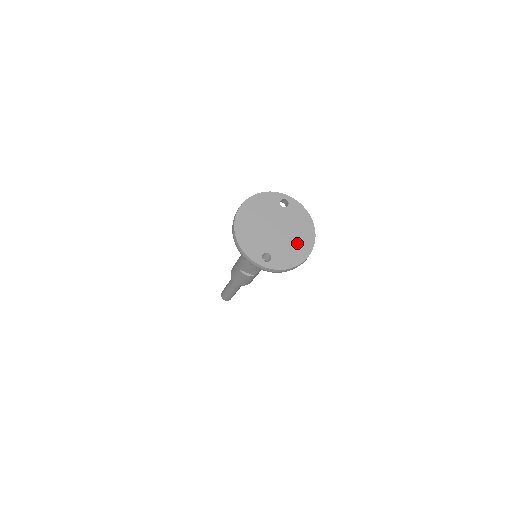
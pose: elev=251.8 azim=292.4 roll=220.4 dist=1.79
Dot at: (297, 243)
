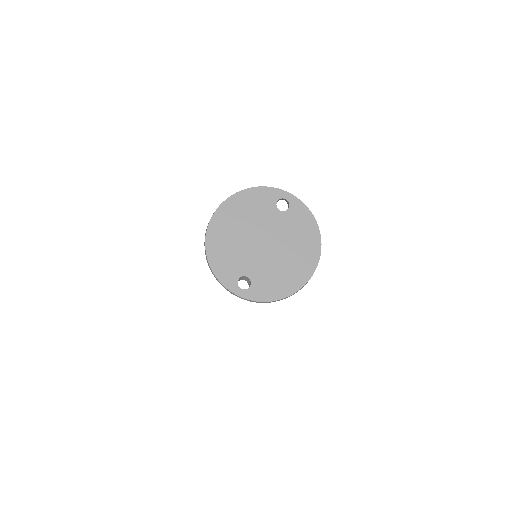
Dot at: (291, 265)
